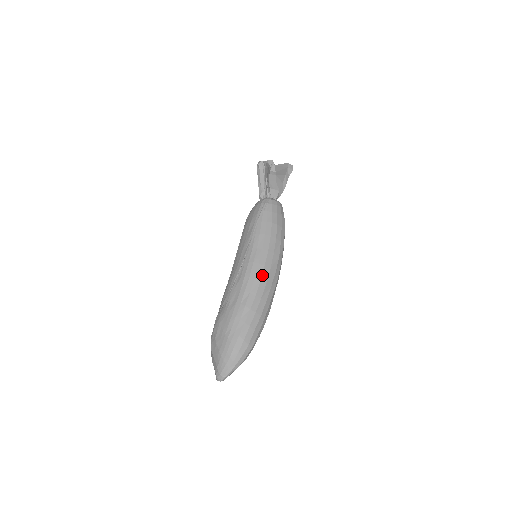
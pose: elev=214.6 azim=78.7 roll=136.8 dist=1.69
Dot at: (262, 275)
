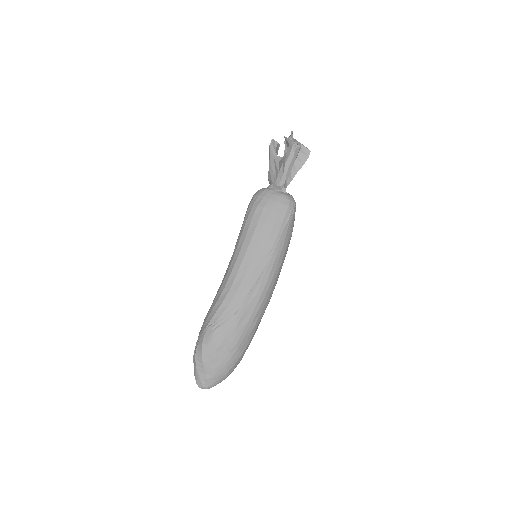
Dot at: occluded
